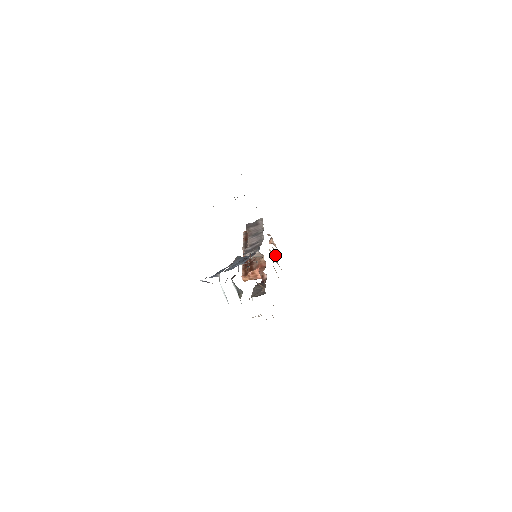
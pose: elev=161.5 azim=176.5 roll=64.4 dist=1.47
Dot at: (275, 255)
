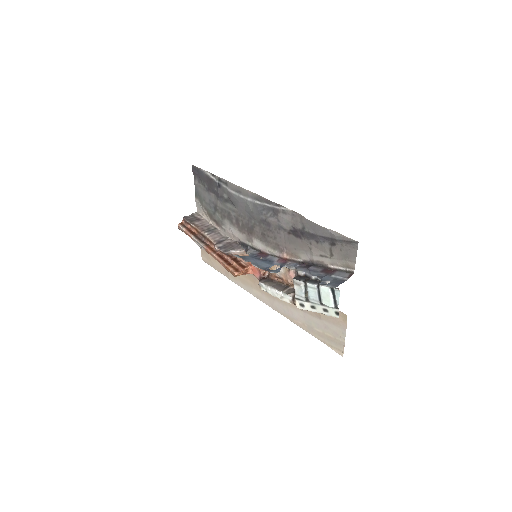
Dot at: occluded
